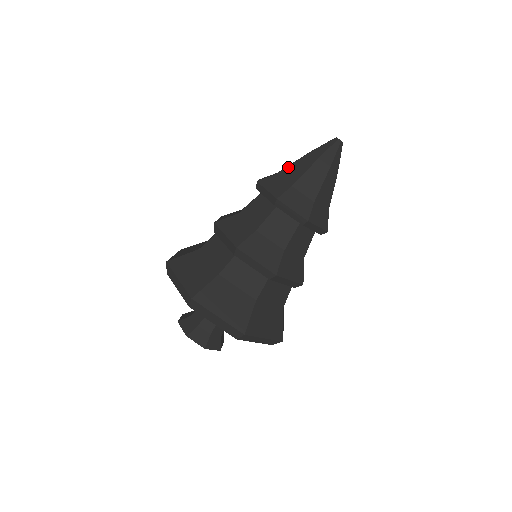
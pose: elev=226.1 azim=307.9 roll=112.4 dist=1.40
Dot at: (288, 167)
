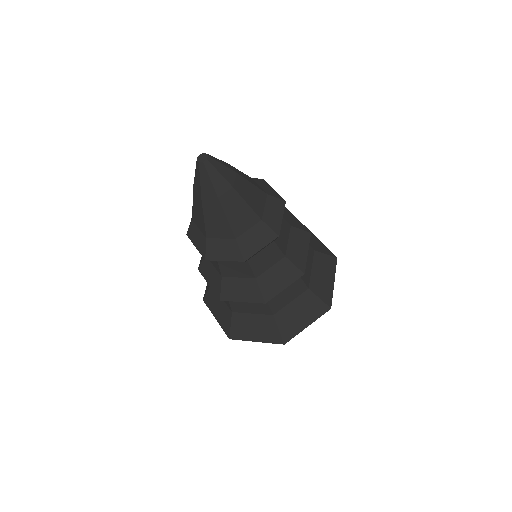
Dot at: (193, 211)
